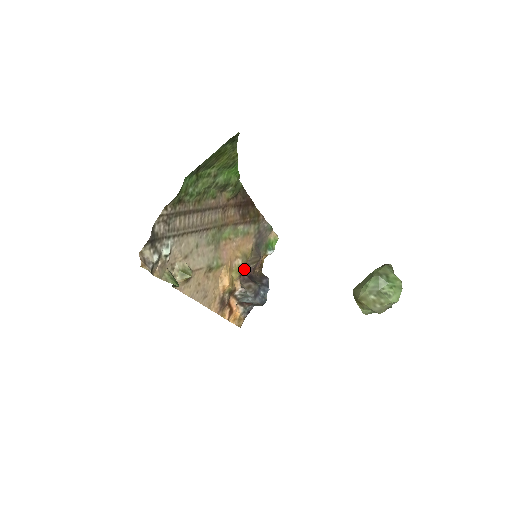
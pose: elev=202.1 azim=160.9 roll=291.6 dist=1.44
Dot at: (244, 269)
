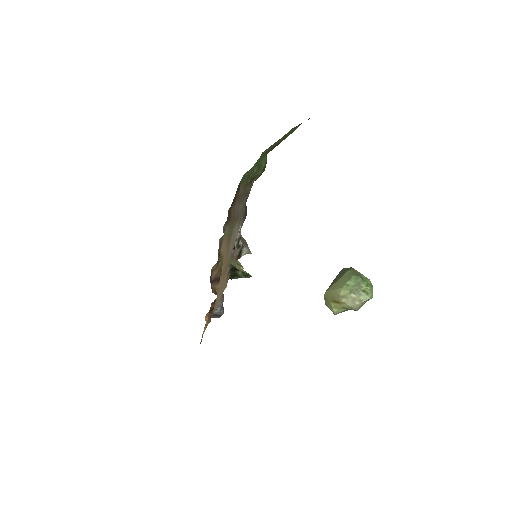
Dot at: occluded
